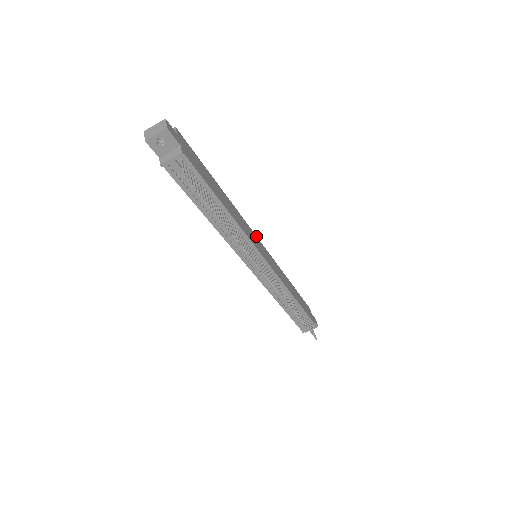
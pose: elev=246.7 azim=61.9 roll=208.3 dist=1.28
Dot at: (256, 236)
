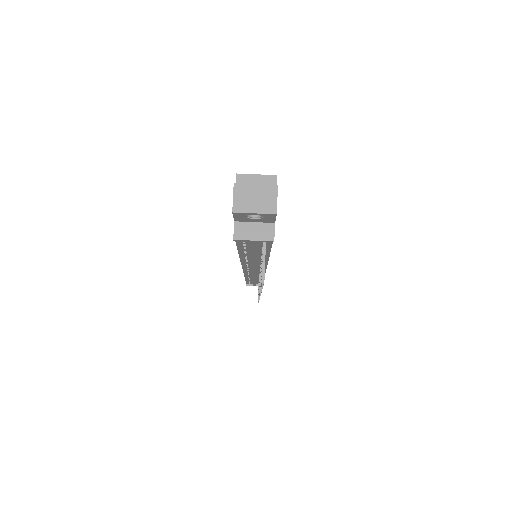
Dot at: occluded
